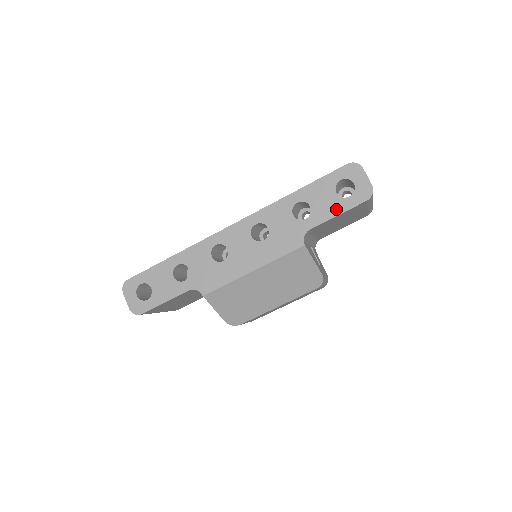
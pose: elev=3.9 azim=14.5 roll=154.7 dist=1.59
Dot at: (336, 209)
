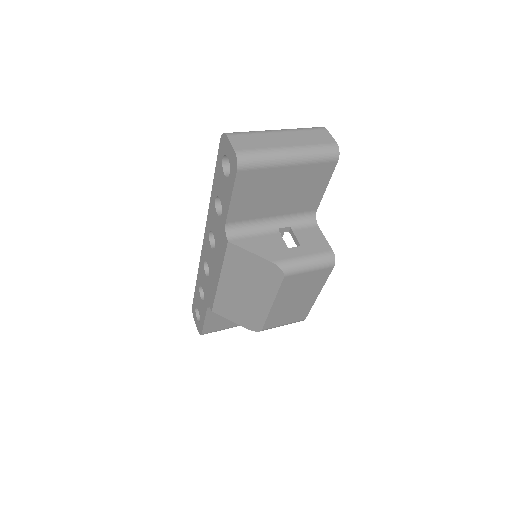
Dot at: (228, 193)
